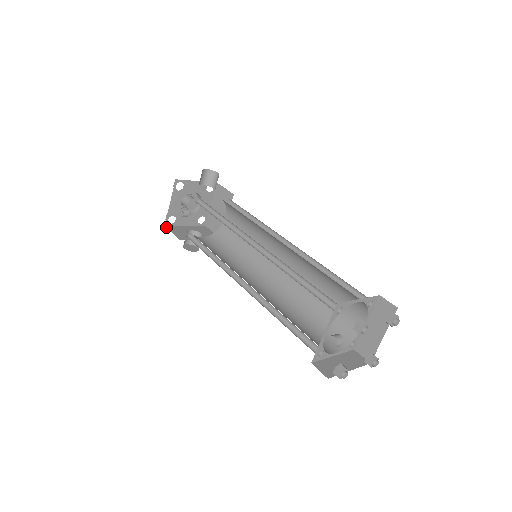
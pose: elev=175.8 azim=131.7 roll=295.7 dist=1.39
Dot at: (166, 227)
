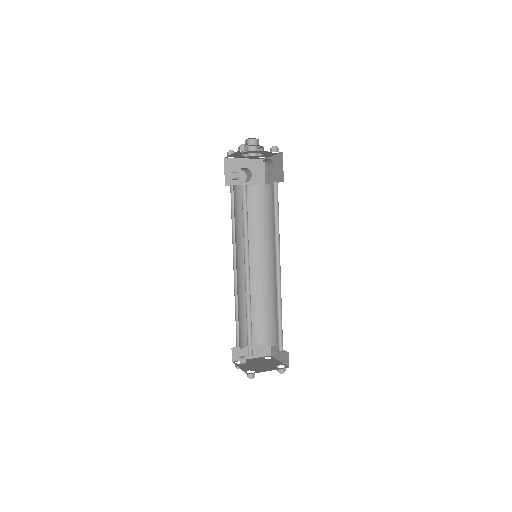
Dot at: (224, 161)
